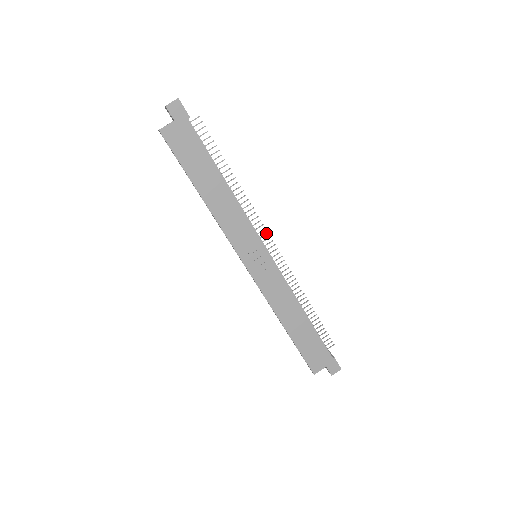
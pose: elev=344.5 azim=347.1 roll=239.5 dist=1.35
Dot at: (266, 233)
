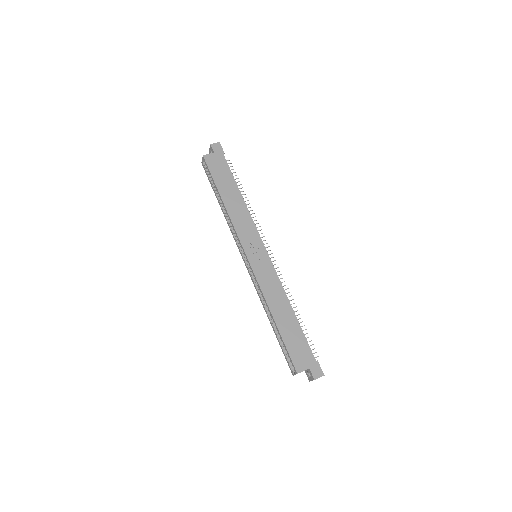
Dot at: (266, 243)
